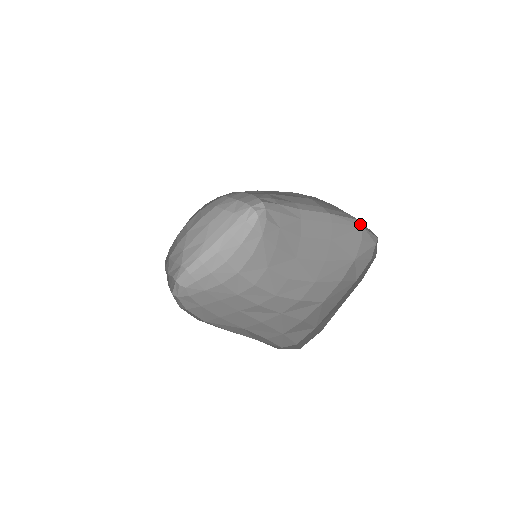
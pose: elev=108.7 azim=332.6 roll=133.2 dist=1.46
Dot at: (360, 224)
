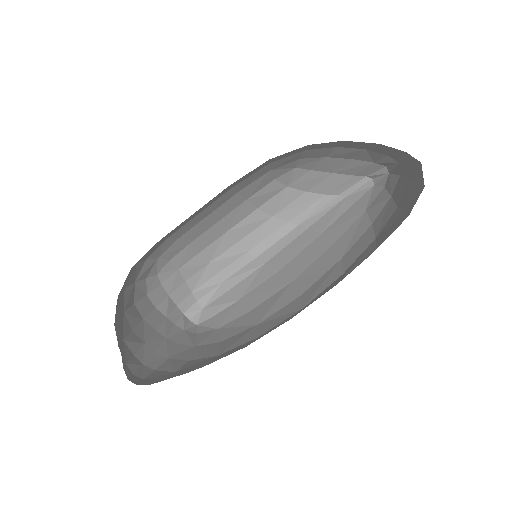
Dot at: (342, 197)
